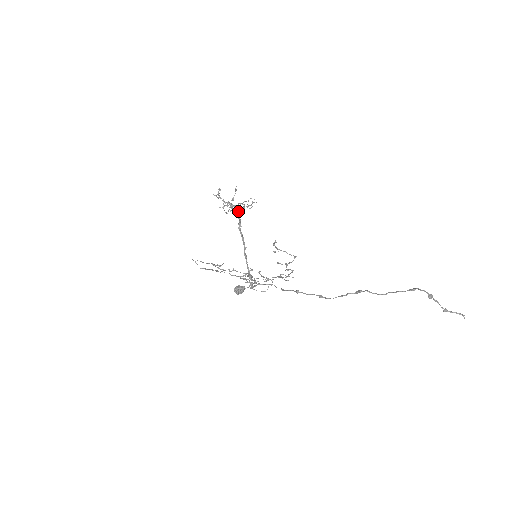
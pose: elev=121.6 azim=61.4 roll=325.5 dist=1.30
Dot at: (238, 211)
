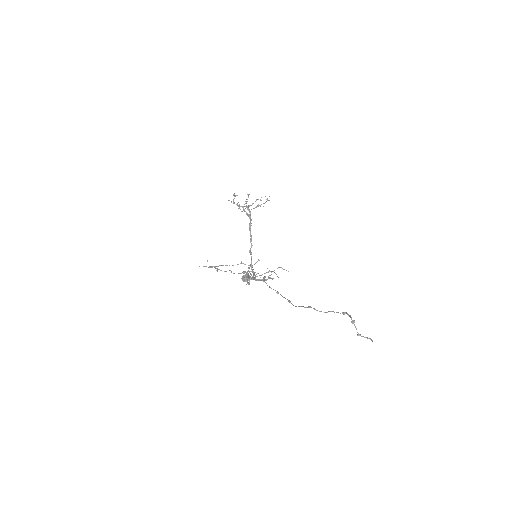
Dot at: (250, 212)
